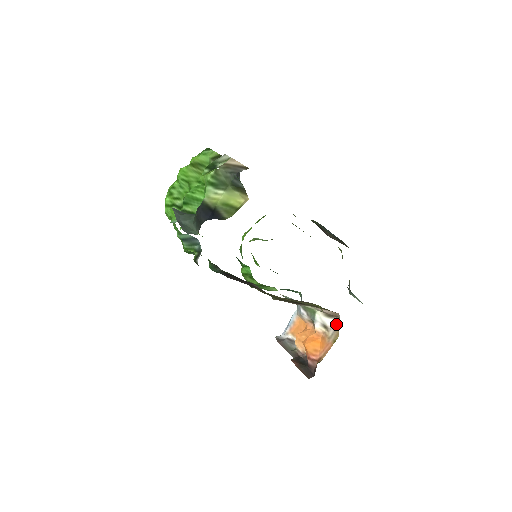
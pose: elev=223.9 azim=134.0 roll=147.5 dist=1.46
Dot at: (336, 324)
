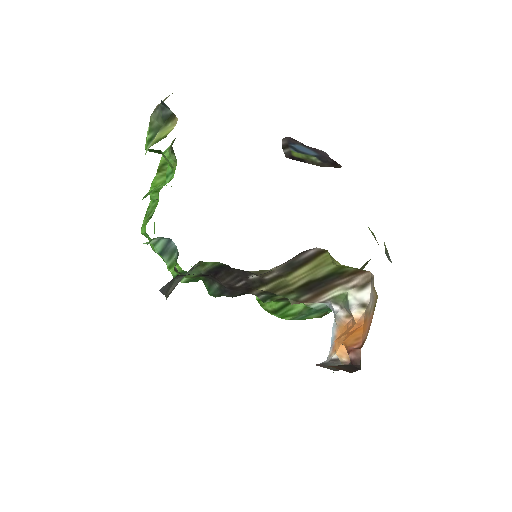
Dot at: (372, 287)
